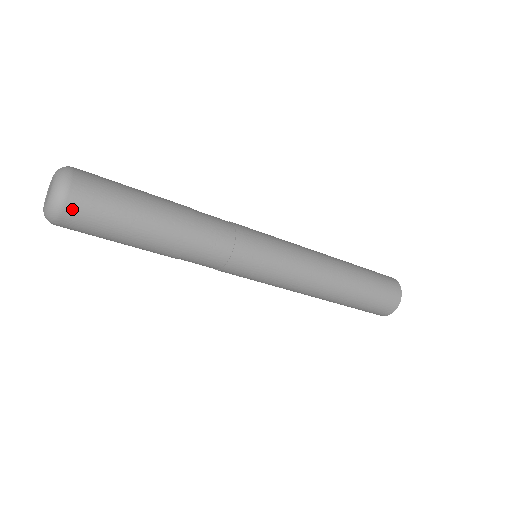
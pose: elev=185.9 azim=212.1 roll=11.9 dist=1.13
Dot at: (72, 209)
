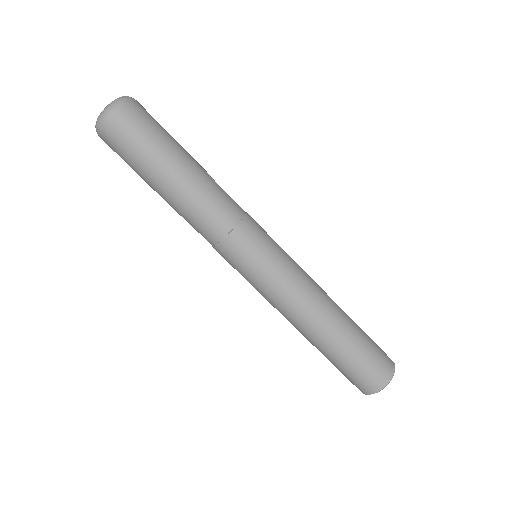
Dot at: (120, 118)
